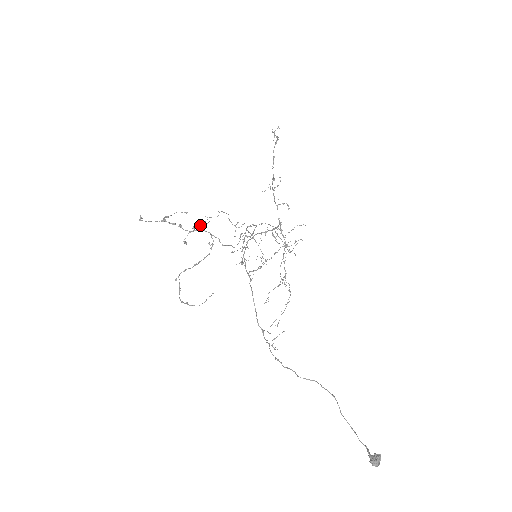
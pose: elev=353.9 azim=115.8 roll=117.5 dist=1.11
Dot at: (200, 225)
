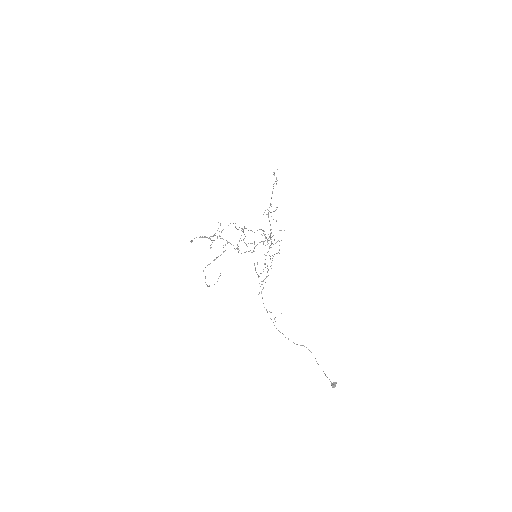
Dot at: occluded
